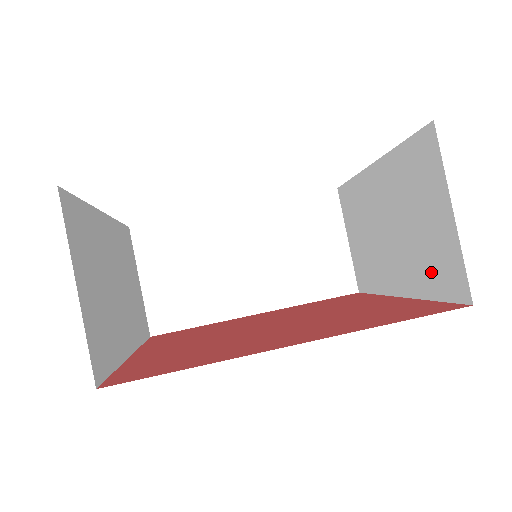
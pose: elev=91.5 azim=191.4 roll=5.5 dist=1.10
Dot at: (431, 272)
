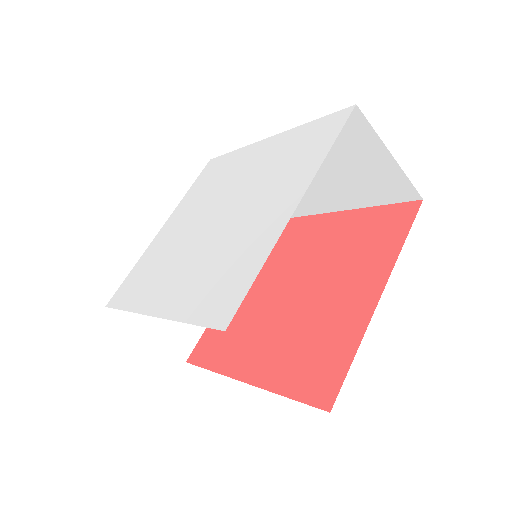
Dot at: occluded
